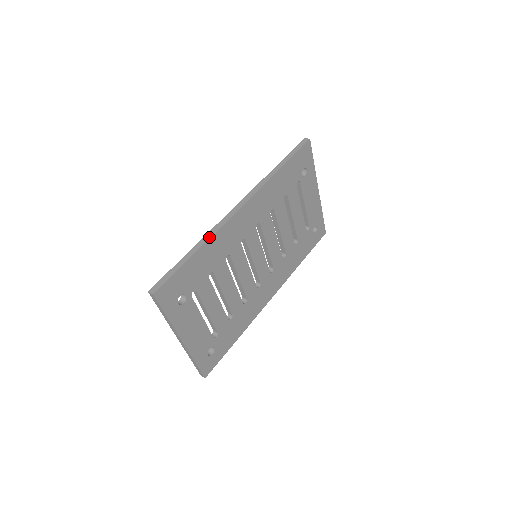
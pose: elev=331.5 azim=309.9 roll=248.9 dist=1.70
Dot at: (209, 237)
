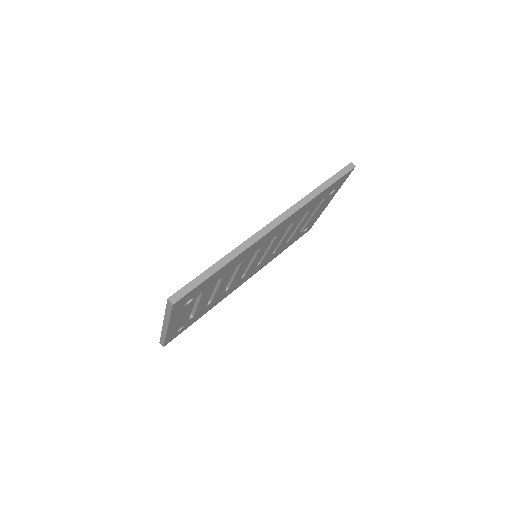
Dot at: (239, 253)
